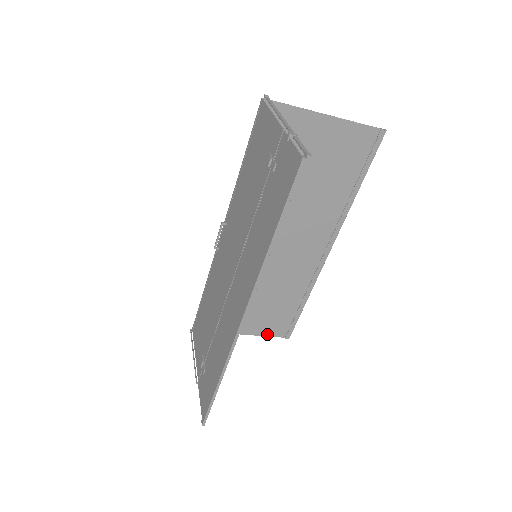
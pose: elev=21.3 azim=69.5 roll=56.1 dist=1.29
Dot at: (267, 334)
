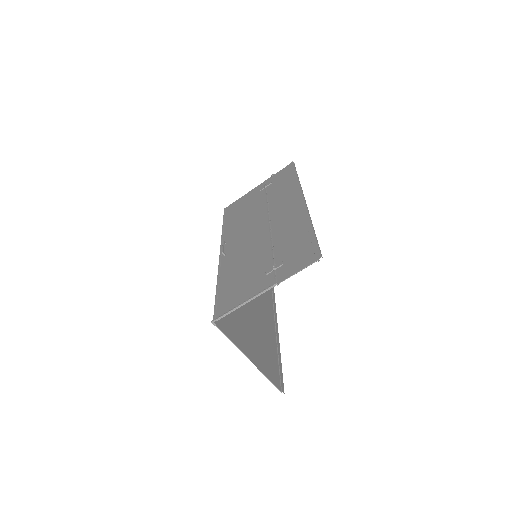
Dot at: (267, 376)
